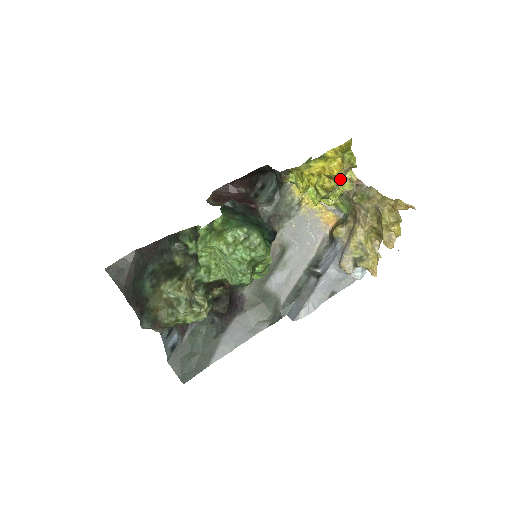
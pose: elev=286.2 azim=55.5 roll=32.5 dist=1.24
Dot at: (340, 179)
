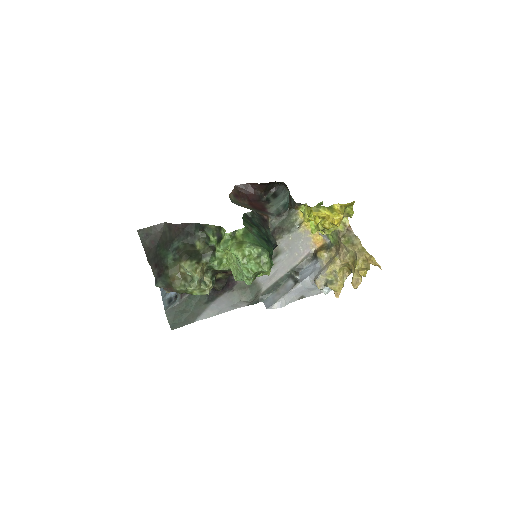
Dot at: occluded
